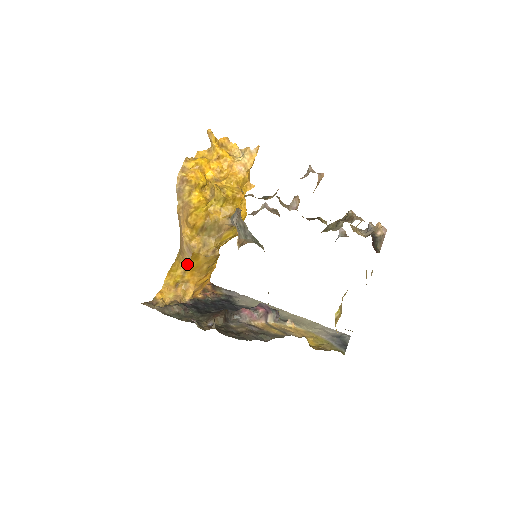
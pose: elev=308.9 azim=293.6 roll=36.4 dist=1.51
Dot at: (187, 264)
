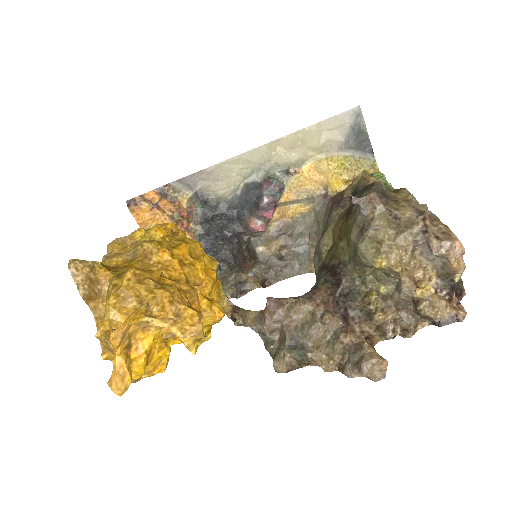
Dot at: occluded
